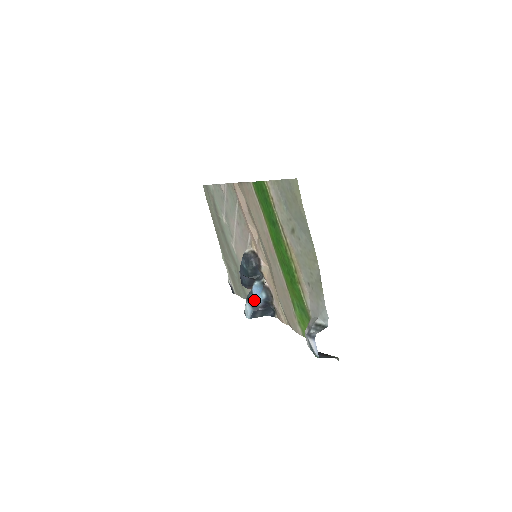
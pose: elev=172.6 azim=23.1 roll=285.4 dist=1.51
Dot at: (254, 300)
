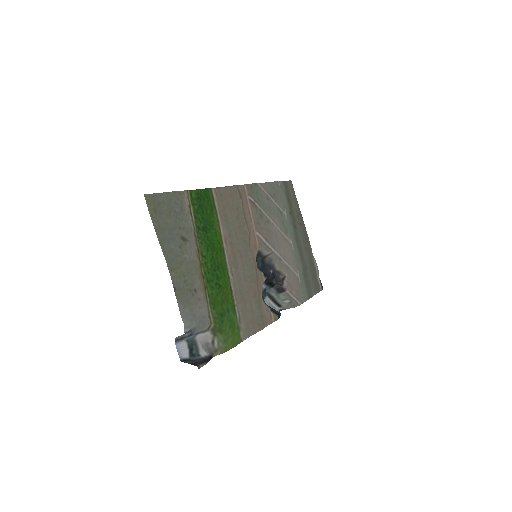
Dot at: occluded
